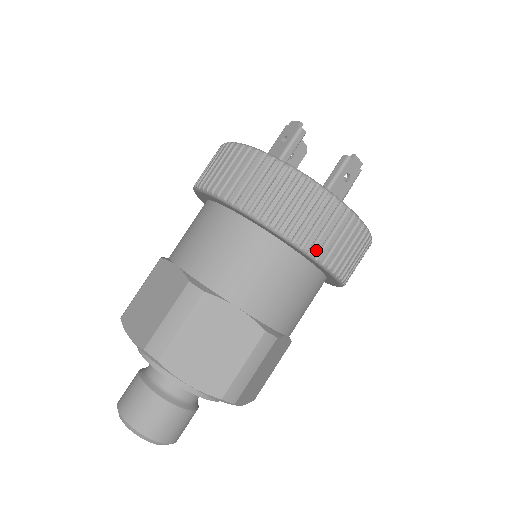
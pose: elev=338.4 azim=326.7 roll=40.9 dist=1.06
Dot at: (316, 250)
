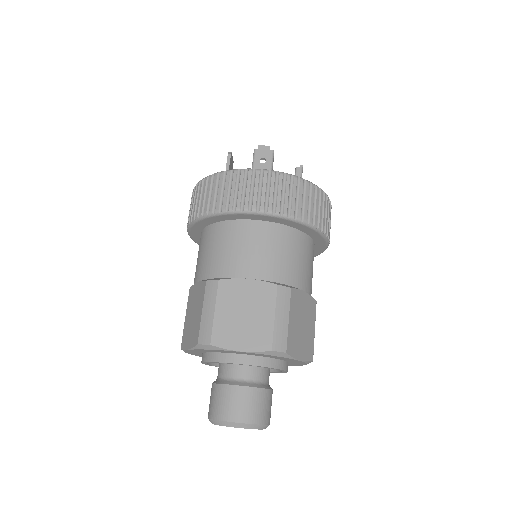
Dot at: (329, 235)
